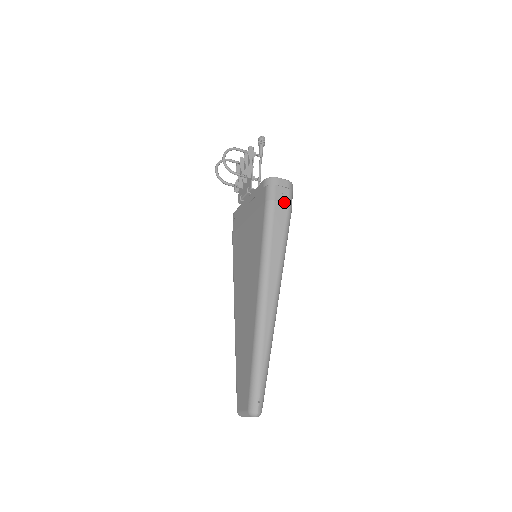
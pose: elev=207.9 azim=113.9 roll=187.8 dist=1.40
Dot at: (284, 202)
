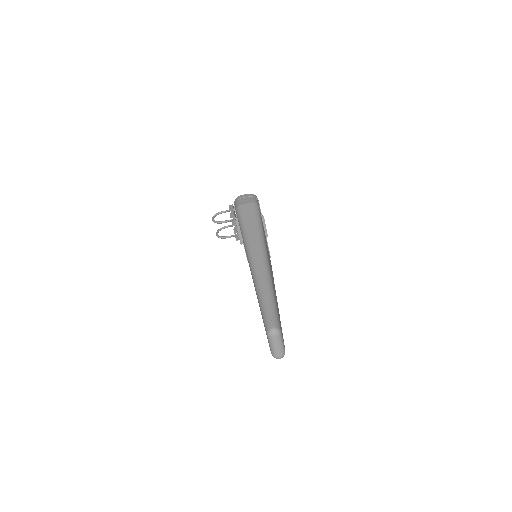
Dot at: (248, 203)
